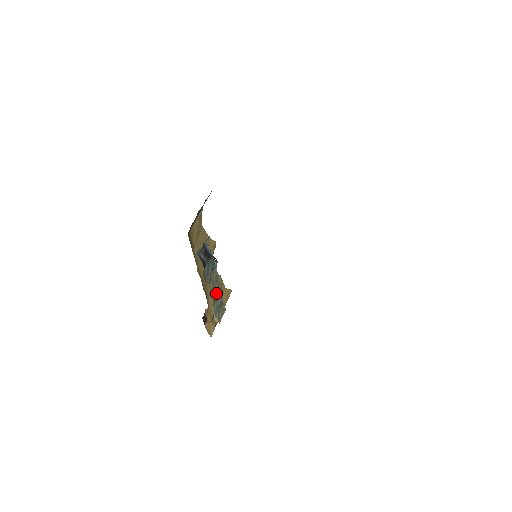
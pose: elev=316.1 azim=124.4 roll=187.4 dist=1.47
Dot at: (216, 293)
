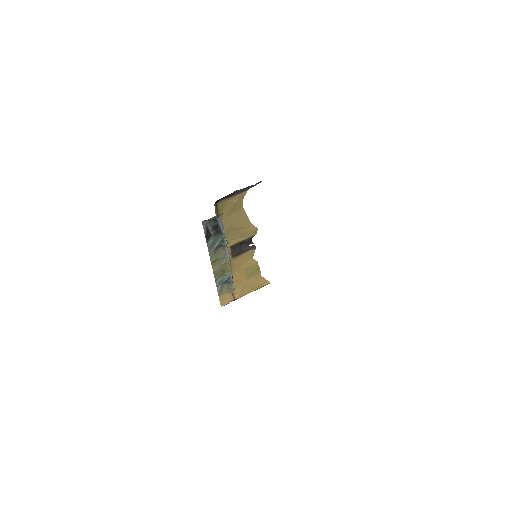
Dot at: (222, 268)
